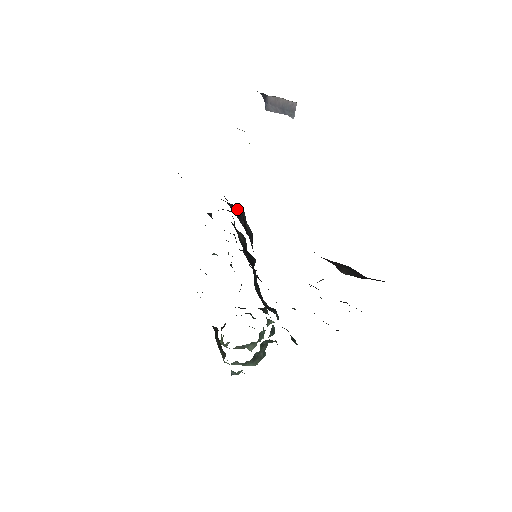
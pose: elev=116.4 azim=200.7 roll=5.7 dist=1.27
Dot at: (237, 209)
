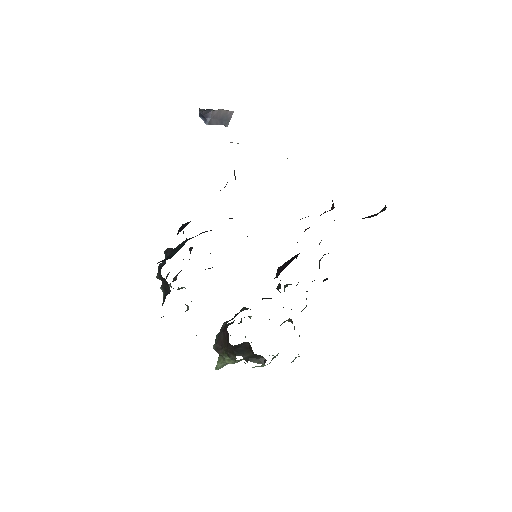
Dot at: occluded
